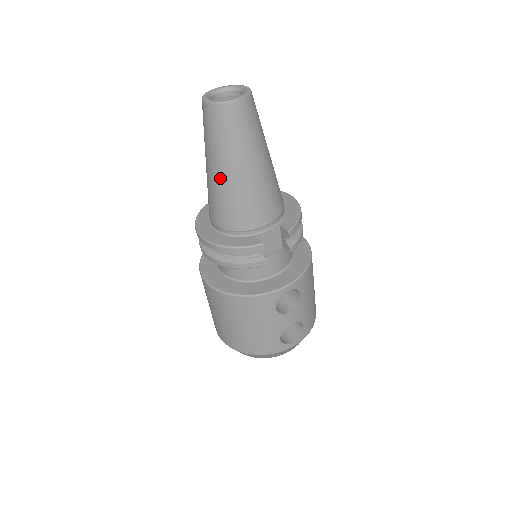
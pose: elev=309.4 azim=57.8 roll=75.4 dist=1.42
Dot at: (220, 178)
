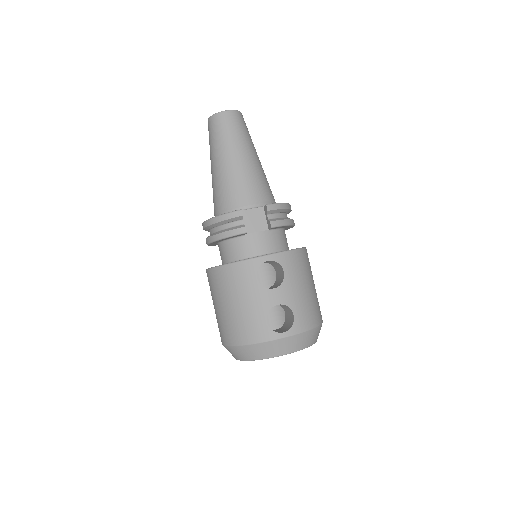
Dot at: (215, 169)
